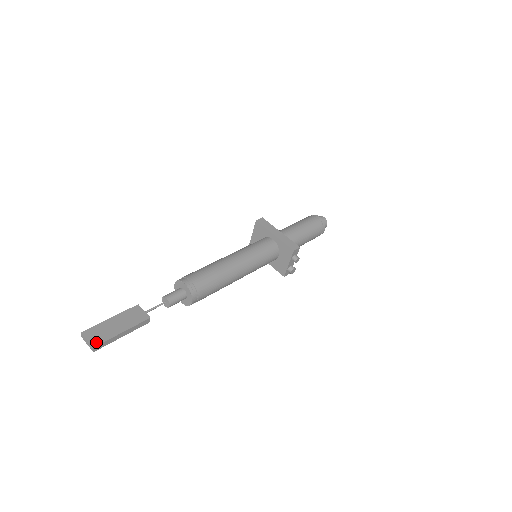
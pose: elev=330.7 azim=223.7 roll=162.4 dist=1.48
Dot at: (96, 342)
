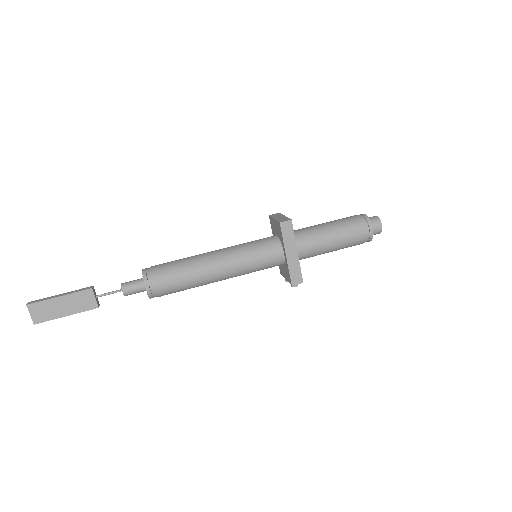
Dot at: (38, 320)
